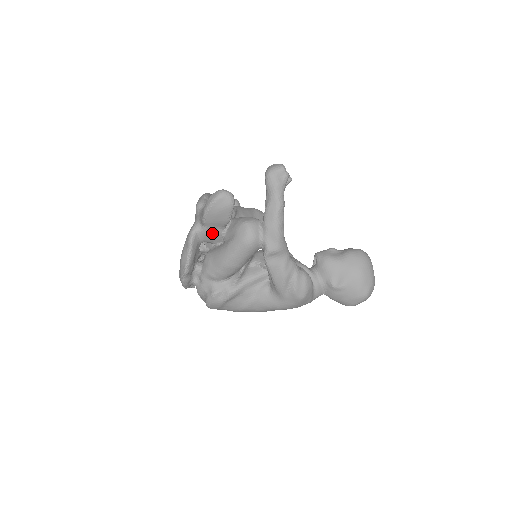
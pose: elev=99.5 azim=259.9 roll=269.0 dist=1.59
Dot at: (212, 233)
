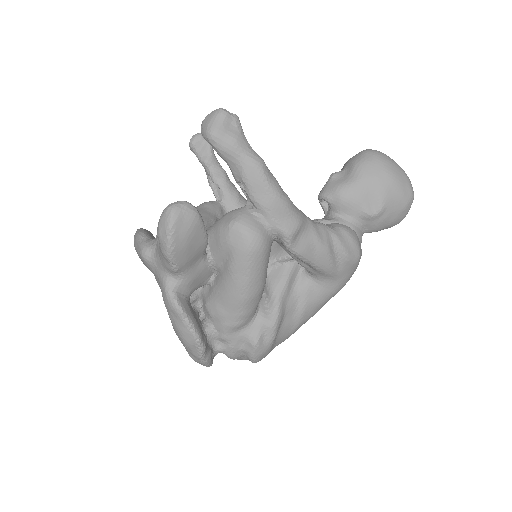
Dot at: (195, 274)
